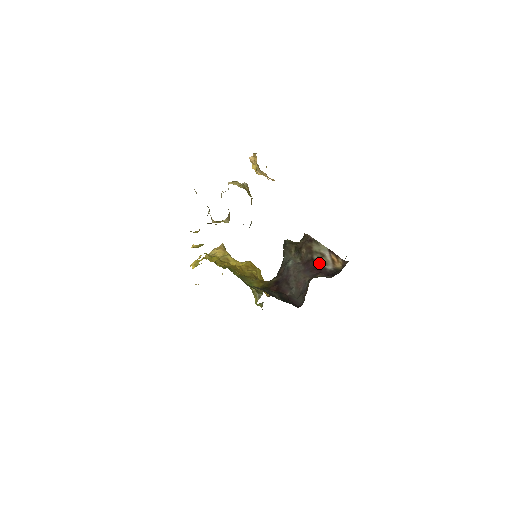
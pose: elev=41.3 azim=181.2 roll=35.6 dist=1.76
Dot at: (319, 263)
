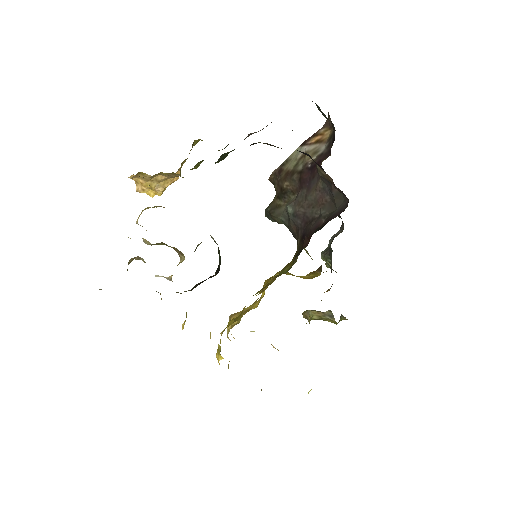
Dot at: (310, 162)
